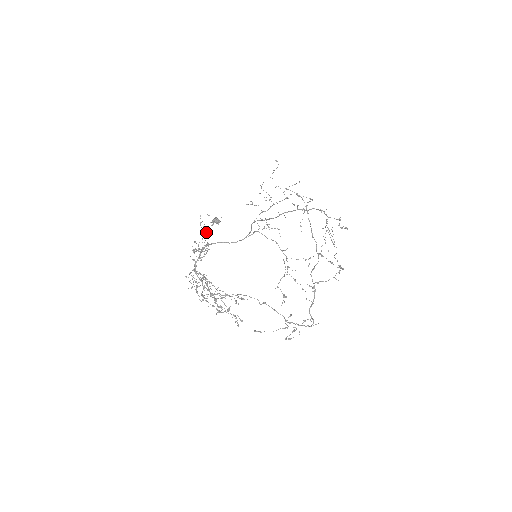
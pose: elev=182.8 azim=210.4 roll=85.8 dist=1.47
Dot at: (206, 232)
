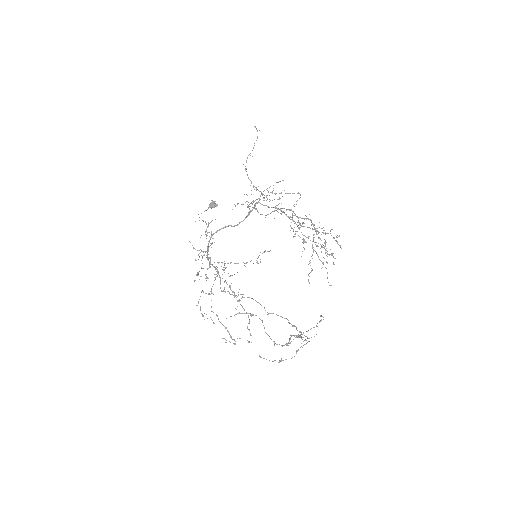
Dot at: occluded
